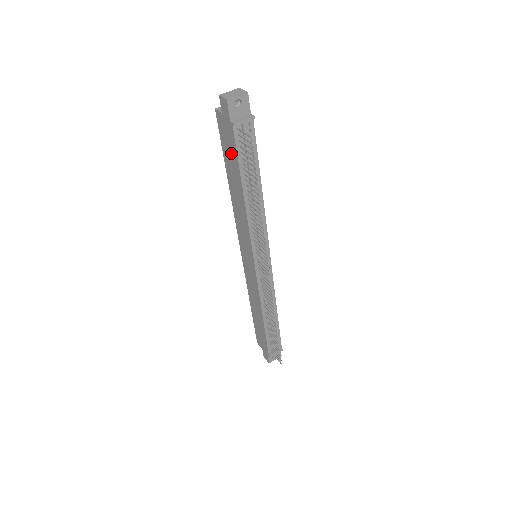
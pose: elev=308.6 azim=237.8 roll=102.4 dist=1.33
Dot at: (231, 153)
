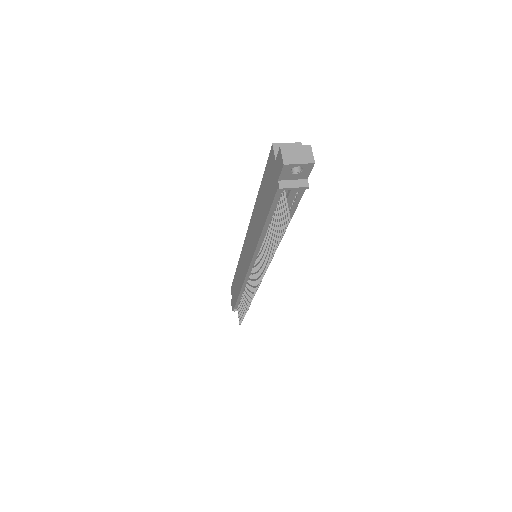
Dot at: (268, 194)
